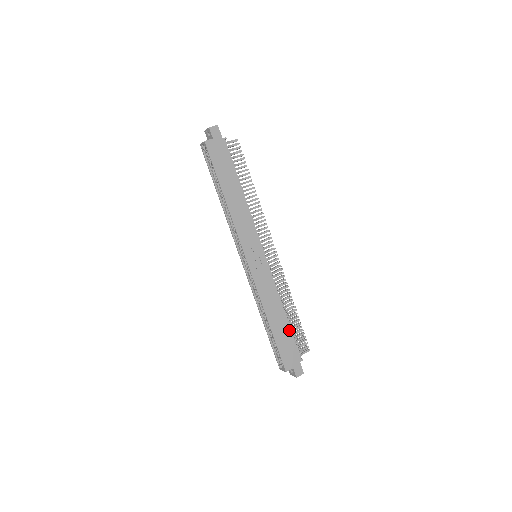
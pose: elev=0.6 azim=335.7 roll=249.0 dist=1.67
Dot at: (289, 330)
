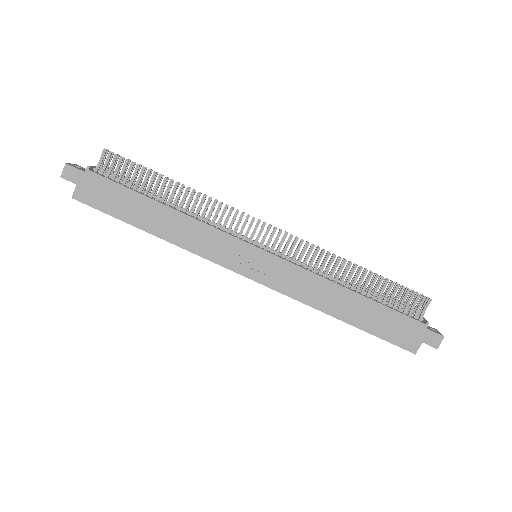
Dot at: (376, 305)
